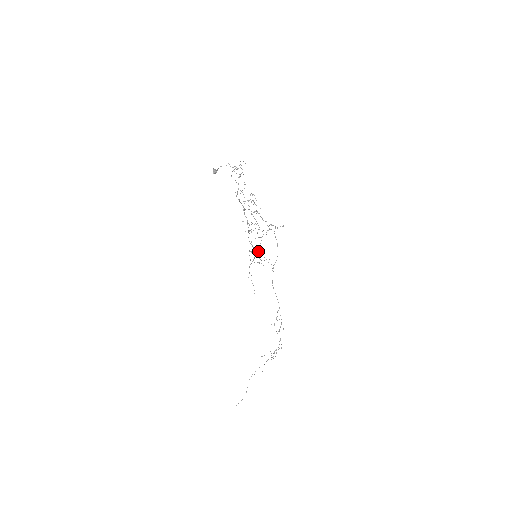
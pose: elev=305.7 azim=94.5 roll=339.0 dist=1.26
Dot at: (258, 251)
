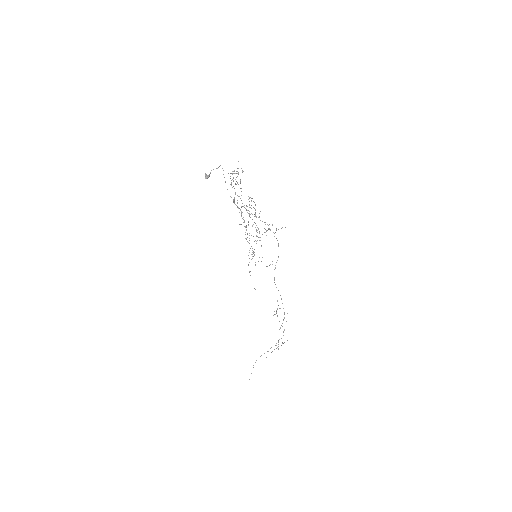
Dot at: occluded
